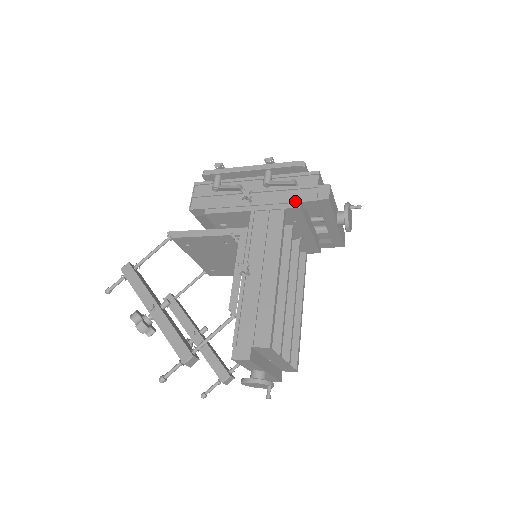
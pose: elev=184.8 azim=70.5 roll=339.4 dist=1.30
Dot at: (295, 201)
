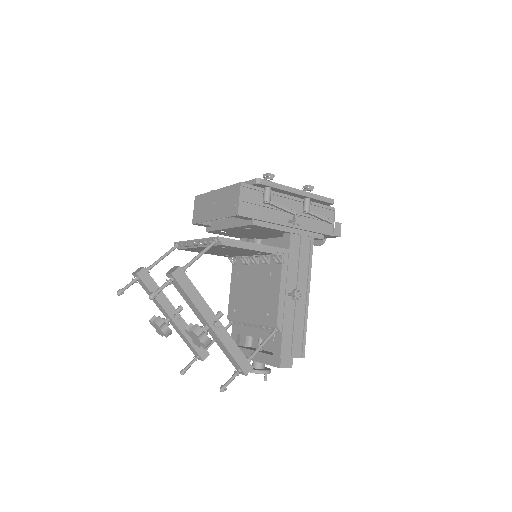
Dot at: (321, 232)
